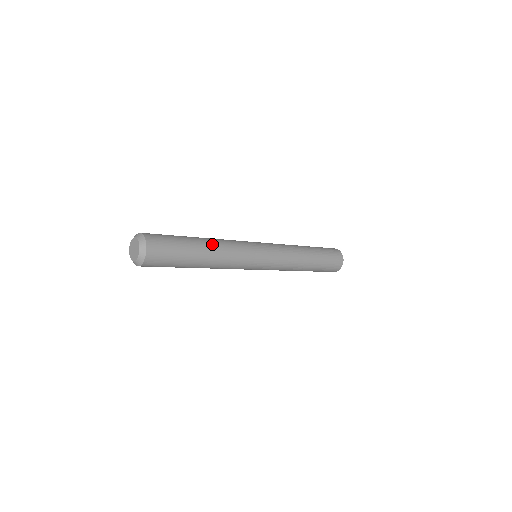
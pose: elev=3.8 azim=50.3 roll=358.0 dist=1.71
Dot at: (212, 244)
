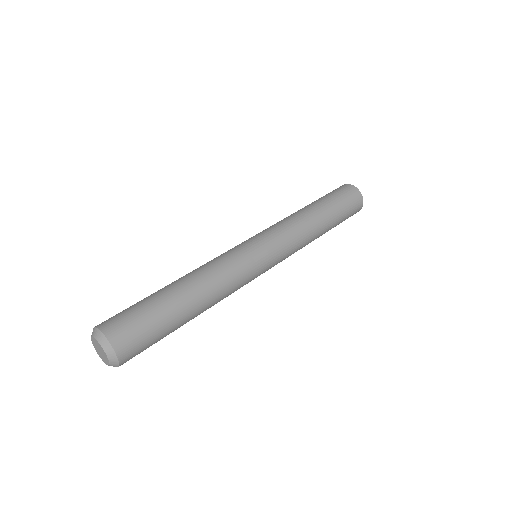
Dot at: (205, 309)
